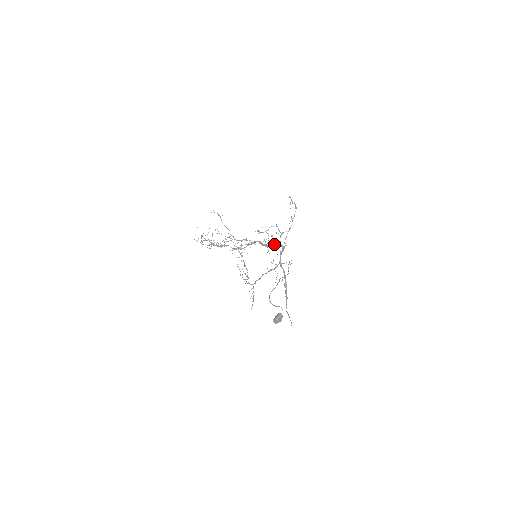
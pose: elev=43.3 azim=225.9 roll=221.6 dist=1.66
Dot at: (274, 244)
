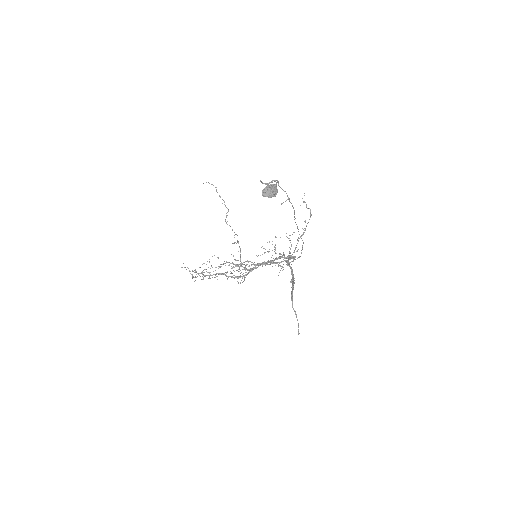
Dot at: (282, 256)
